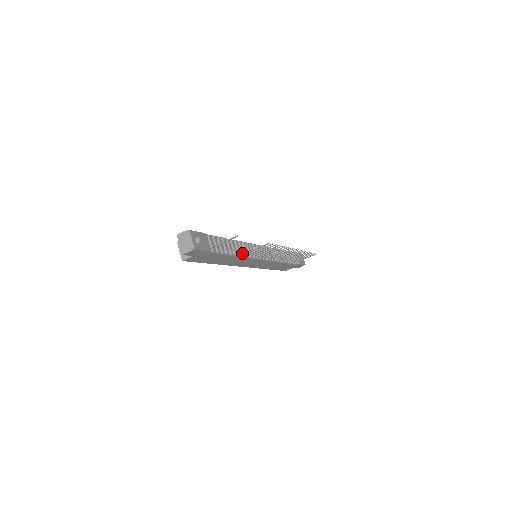
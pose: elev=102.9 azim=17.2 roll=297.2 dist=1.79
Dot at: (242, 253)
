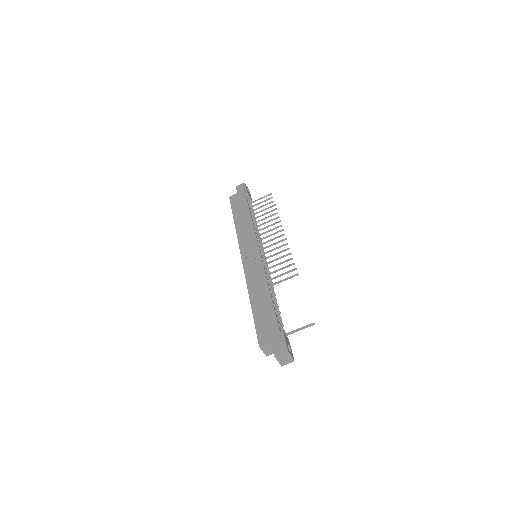
Dot at: (273, 288)
